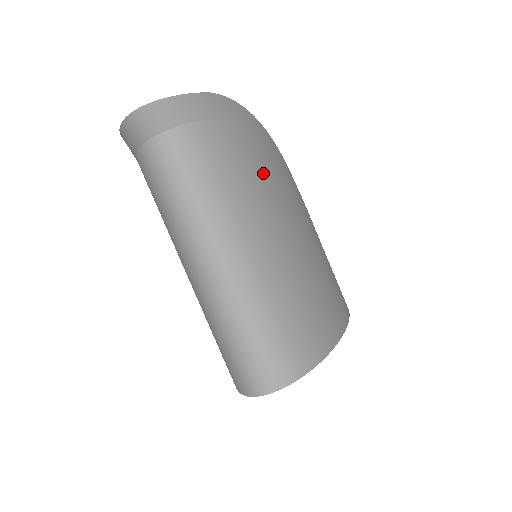
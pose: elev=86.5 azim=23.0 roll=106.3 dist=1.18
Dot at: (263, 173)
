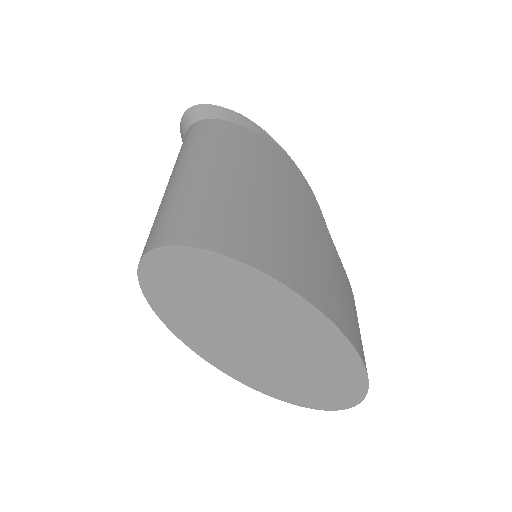
Dot at: (264, 161)
